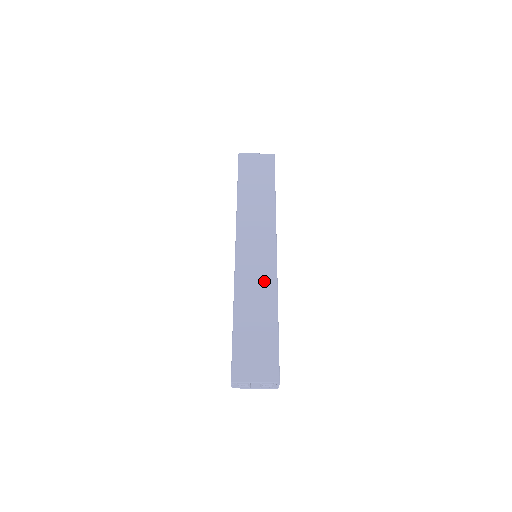
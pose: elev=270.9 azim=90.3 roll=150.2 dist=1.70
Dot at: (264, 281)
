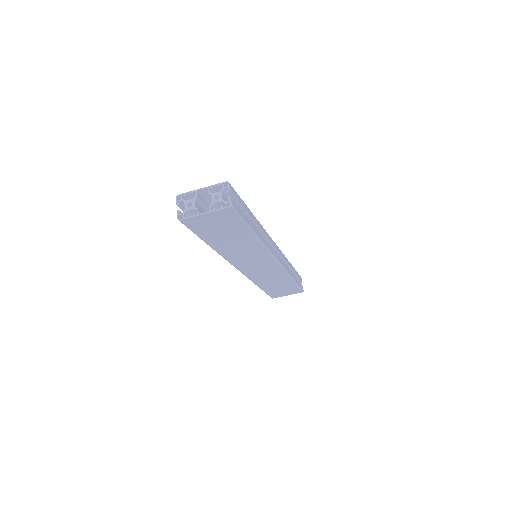
Dot at: (274, 274)
